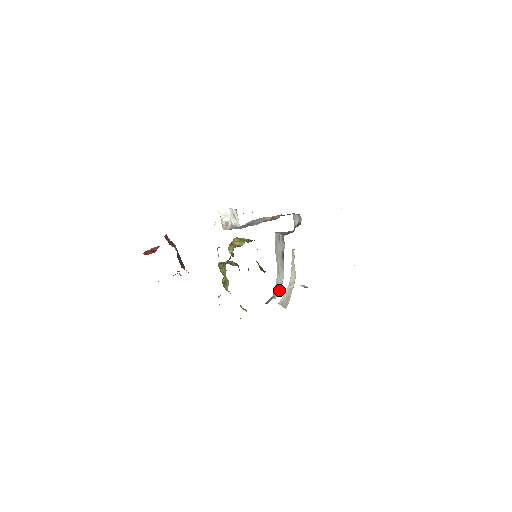
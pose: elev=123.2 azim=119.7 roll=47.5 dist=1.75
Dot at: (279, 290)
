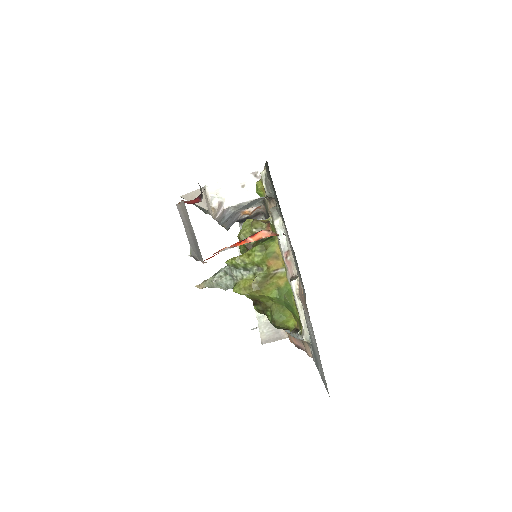
Dot at: occluded
